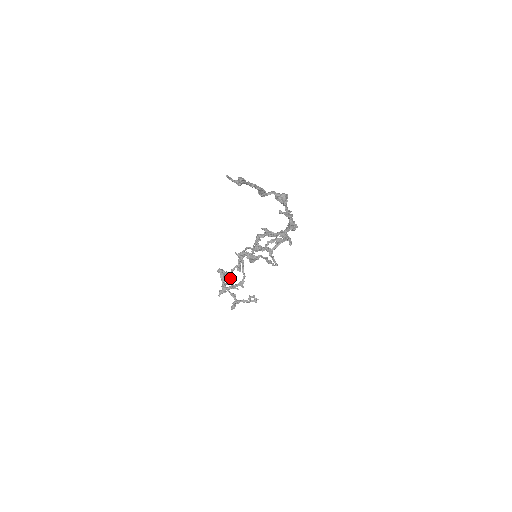
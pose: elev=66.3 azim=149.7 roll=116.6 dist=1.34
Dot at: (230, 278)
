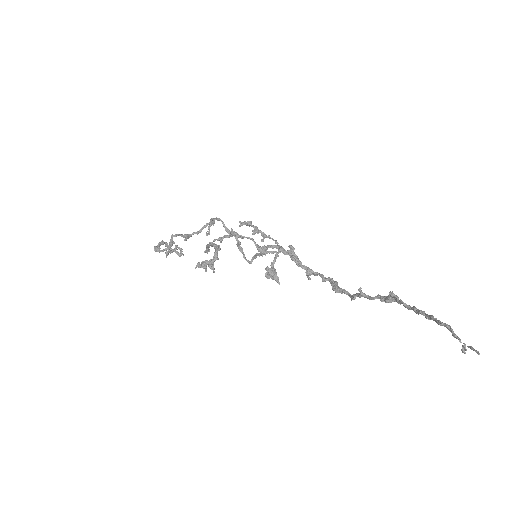
Dot at: occluded
